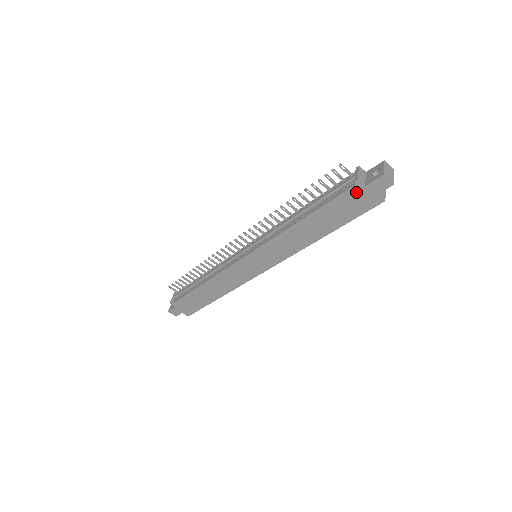
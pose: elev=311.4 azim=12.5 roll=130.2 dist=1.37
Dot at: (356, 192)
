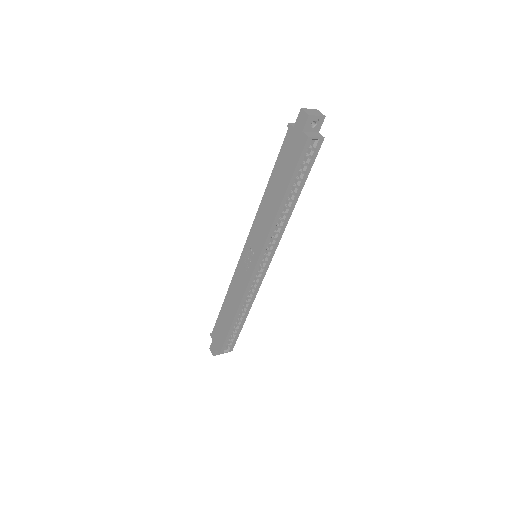
Dot at: (290, 137)
